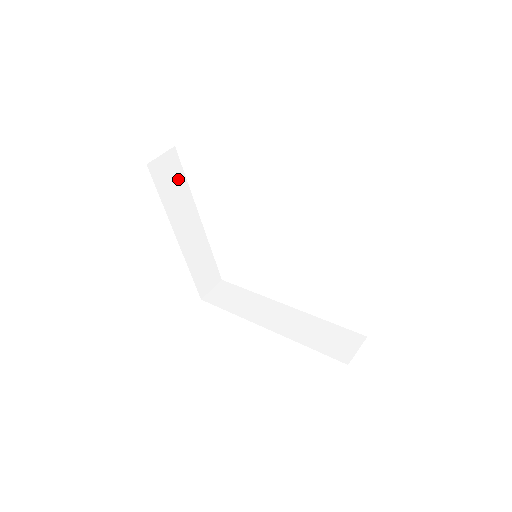
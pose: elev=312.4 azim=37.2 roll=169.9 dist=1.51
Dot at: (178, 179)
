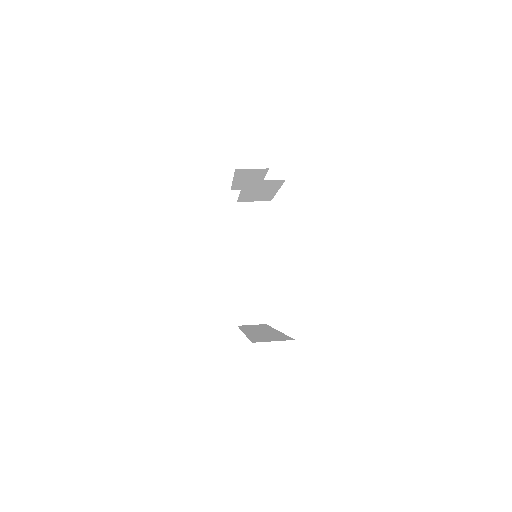
Dot at: (253, 213)
